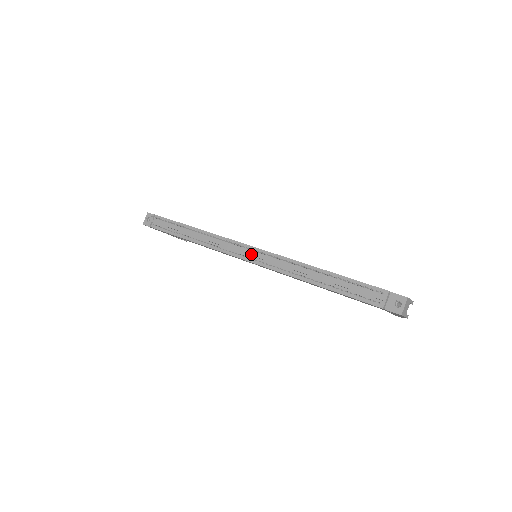
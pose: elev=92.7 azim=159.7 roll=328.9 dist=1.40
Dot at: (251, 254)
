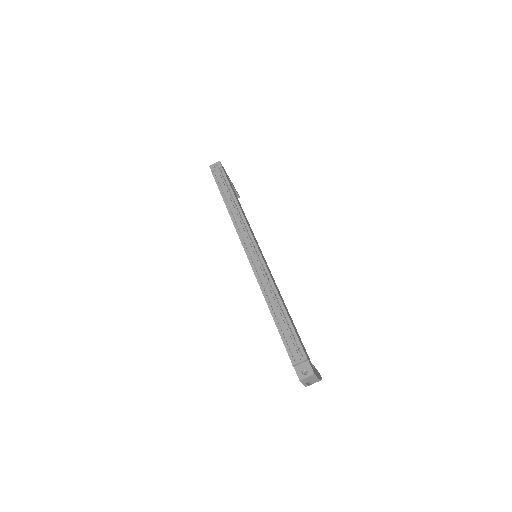
Dot at: (252, 252)
